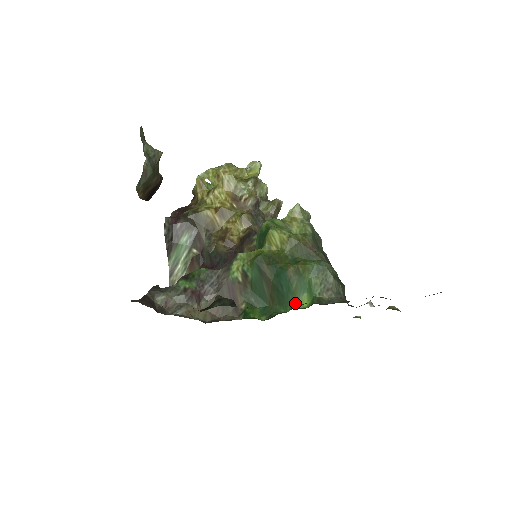
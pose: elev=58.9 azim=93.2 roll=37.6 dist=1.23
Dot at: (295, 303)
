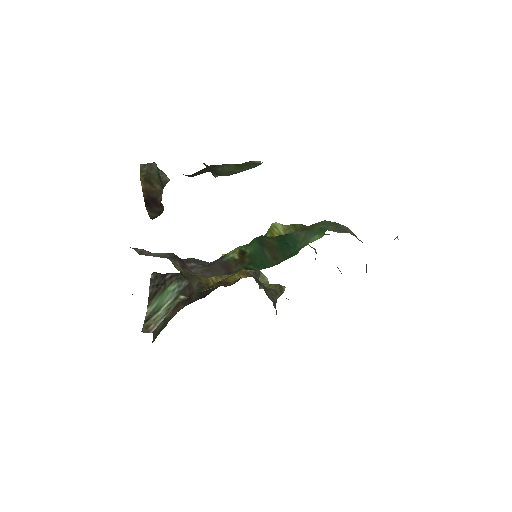
Dot at: (305, 245)
